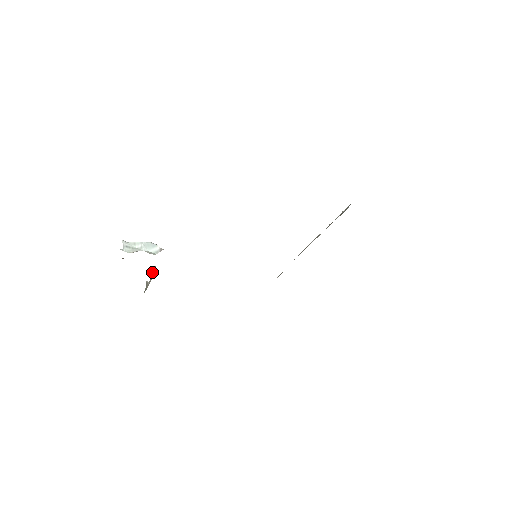
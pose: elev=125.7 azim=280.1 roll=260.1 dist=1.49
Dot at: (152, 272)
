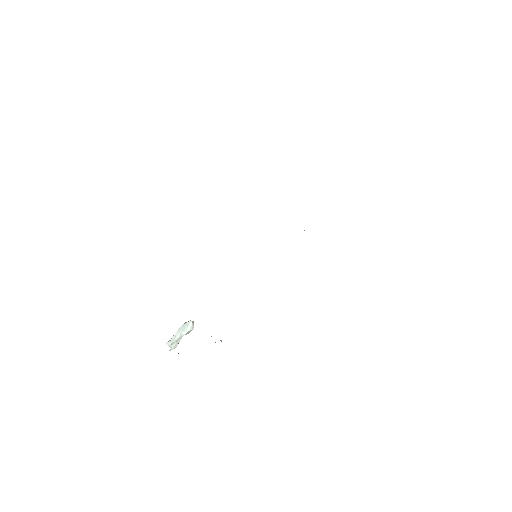
Dot at: (211, 336)
